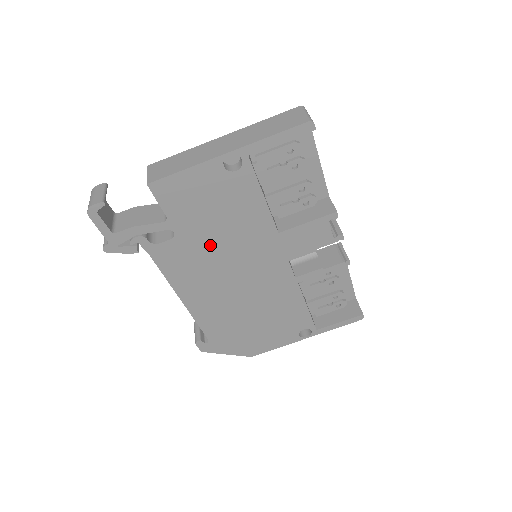
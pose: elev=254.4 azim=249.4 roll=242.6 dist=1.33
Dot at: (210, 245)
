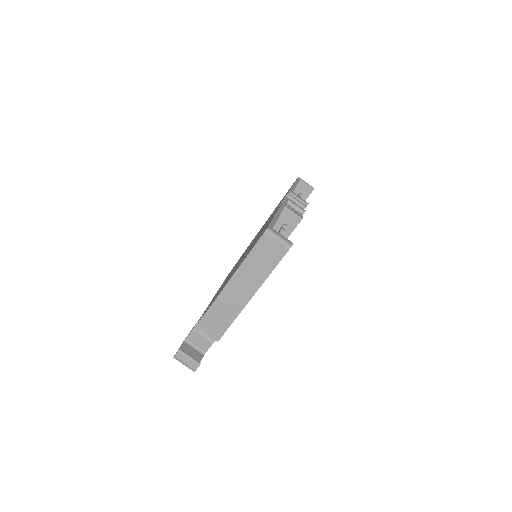
Dot at: occluded
